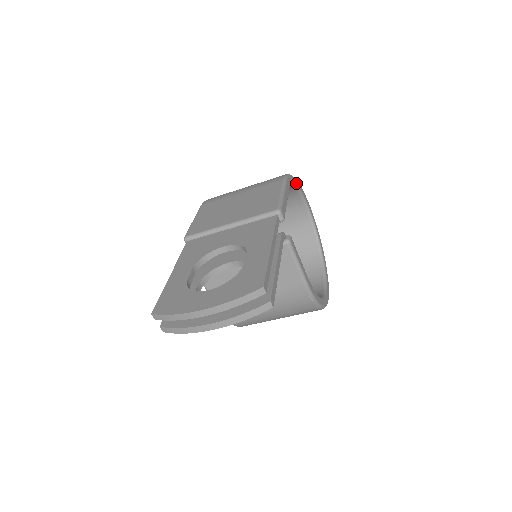
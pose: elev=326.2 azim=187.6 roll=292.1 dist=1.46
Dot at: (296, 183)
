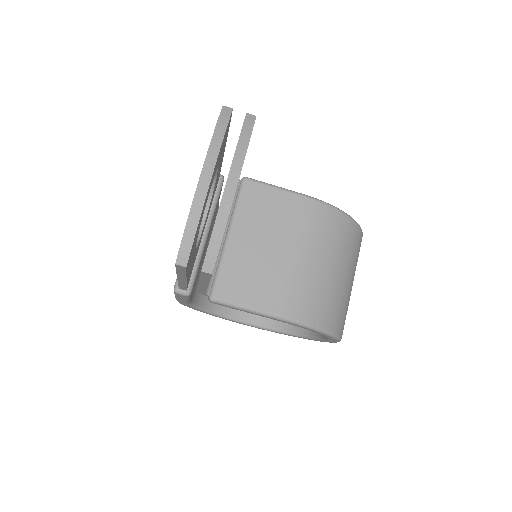
Dot at: occluded
